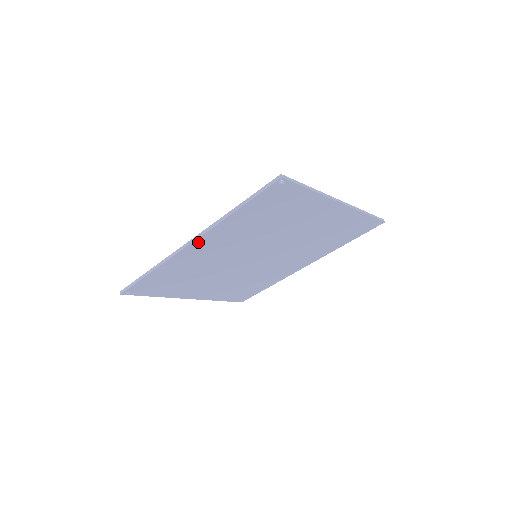
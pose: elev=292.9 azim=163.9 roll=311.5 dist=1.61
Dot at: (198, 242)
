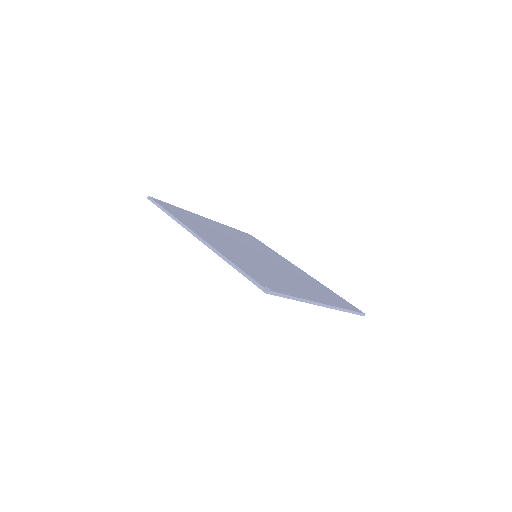
Dot at: occluded
